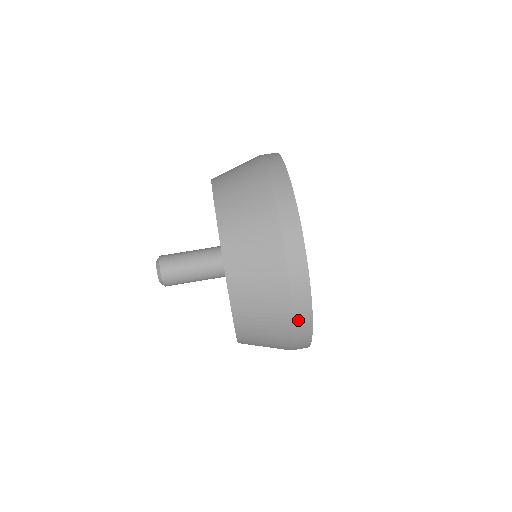
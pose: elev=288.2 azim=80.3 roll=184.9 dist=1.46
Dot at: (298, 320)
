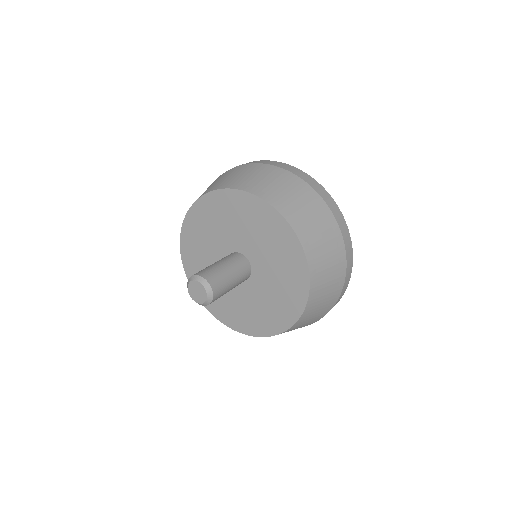
Dot at: (340, 225)
